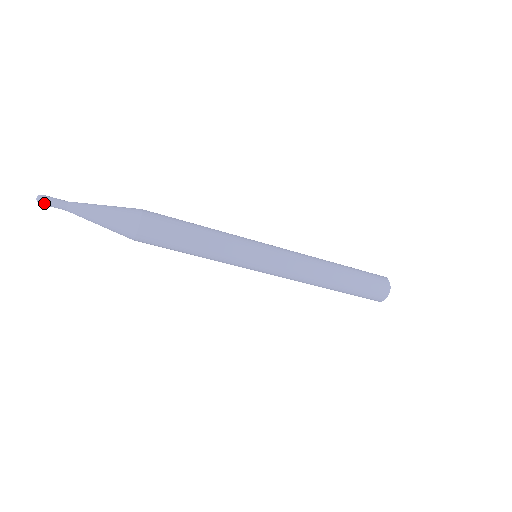
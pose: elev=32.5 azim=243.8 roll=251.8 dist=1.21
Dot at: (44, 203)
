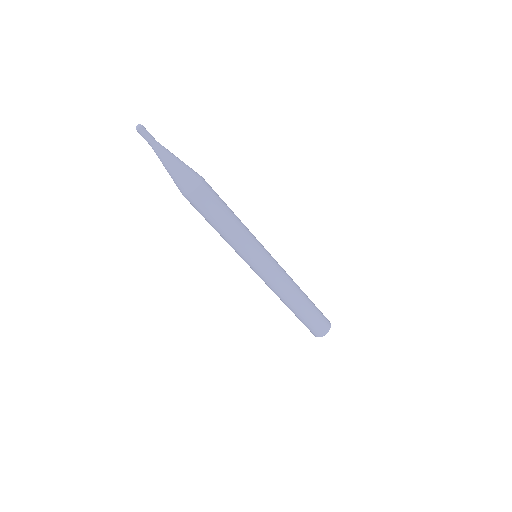
Dot at: (140, 132)
